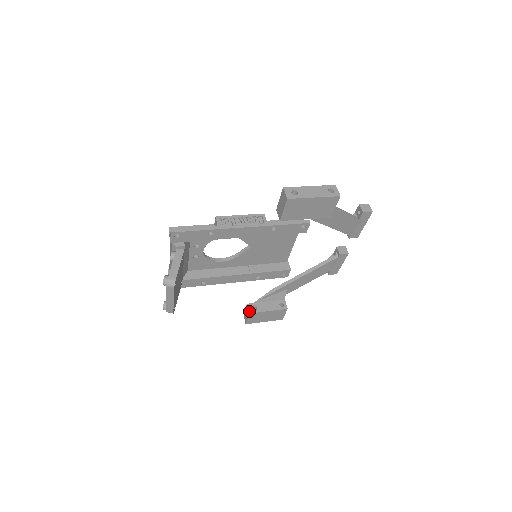
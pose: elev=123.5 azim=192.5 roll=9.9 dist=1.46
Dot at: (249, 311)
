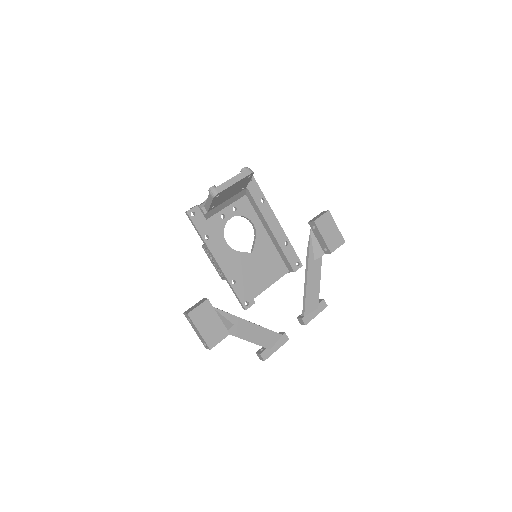
Dot at: (207, 299)
